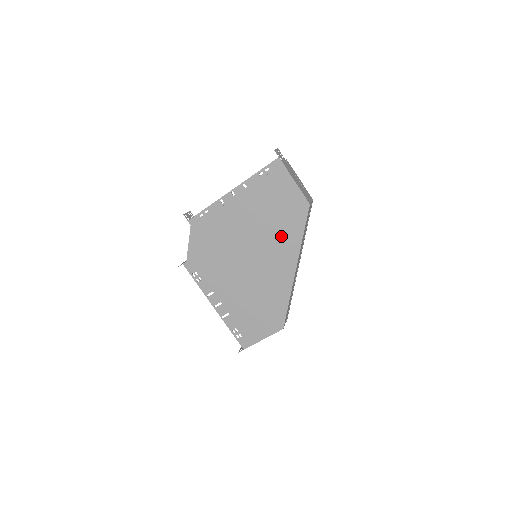
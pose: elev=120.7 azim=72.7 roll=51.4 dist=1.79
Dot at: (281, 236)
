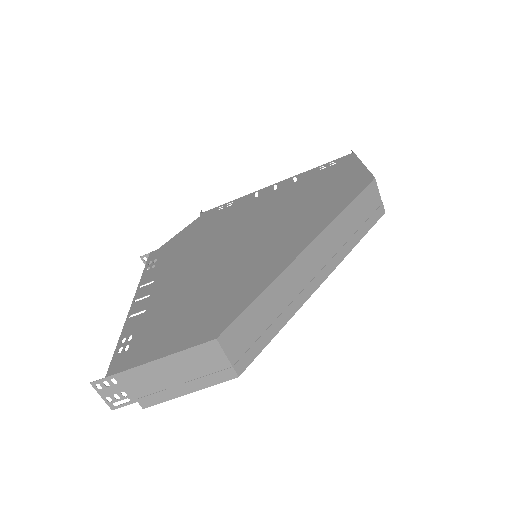
Dot at: (310, 211)
